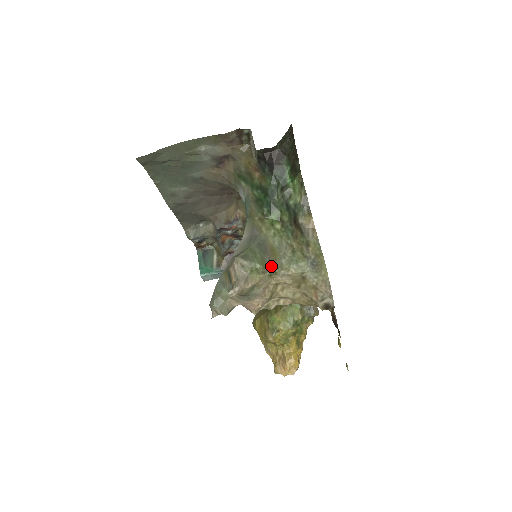
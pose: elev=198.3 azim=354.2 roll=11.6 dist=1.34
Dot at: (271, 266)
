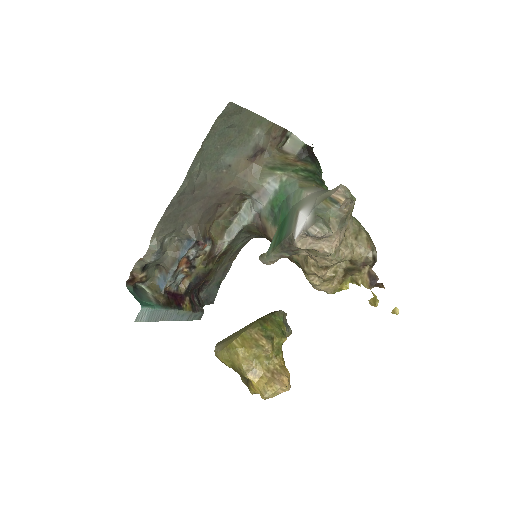
Dot at: occluded
